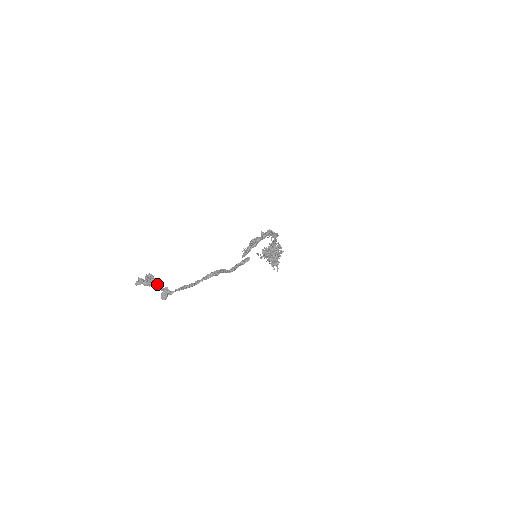
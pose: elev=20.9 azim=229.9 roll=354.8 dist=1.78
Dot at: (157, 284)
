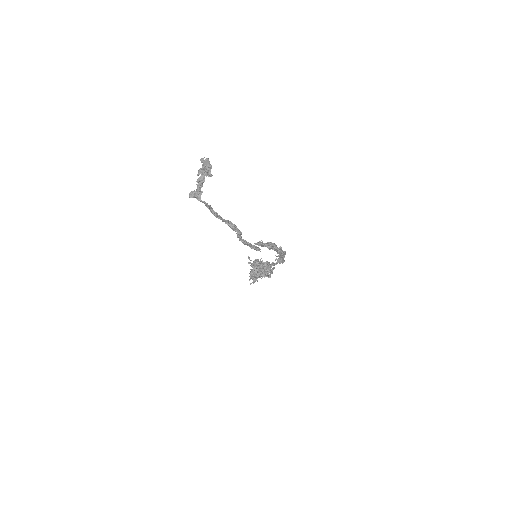
Dot at: (202, 181)
